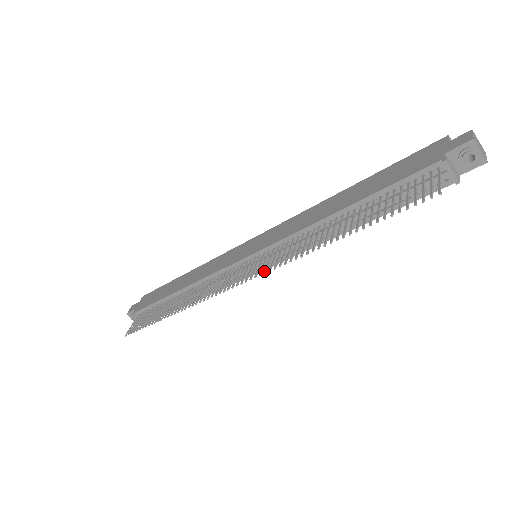
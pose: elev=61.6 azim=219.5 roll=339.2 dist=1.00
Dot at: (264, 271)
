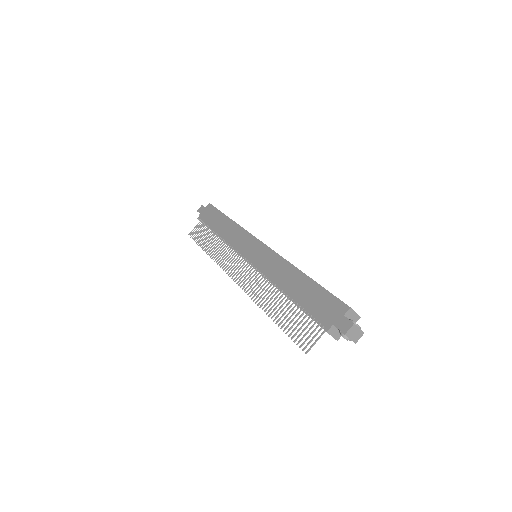
Dot at: (242, 288)
